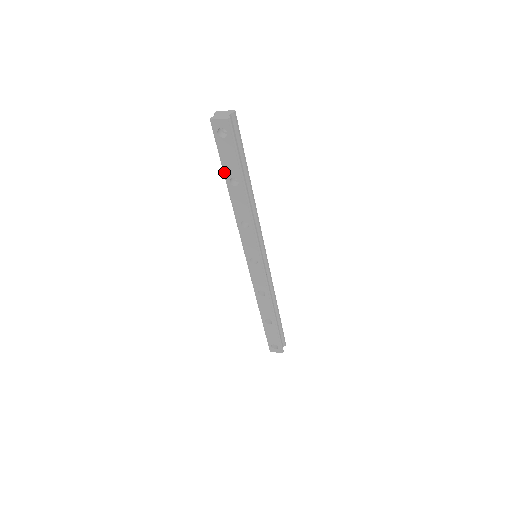
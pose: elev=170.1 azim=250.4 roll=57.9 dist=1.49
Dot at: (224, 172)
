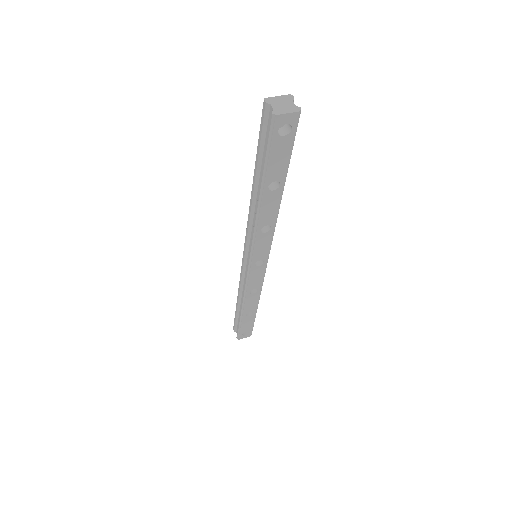
Dot at: (265, 177)
